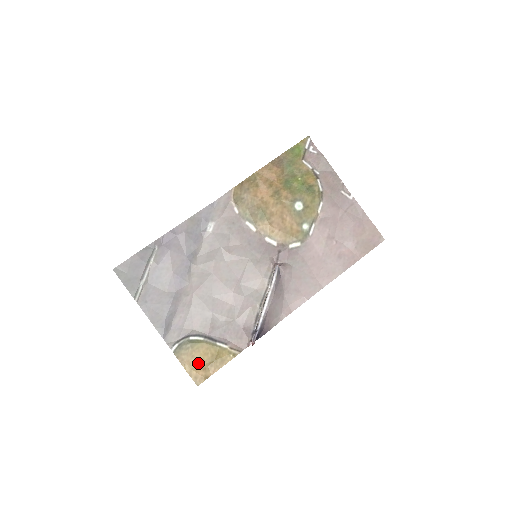
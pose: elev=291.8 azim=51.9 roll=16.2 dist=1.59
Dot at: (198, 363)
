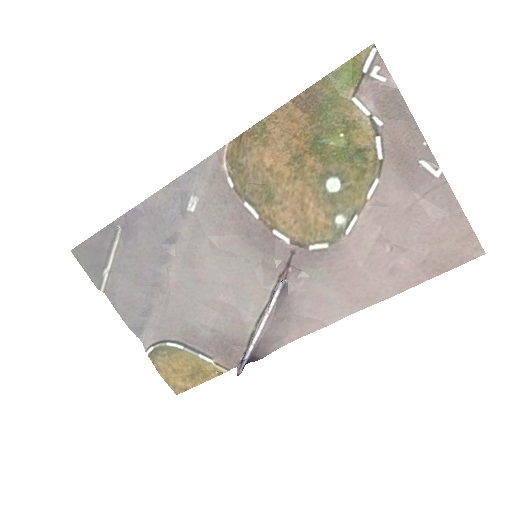
Dot at: (176, 373)
